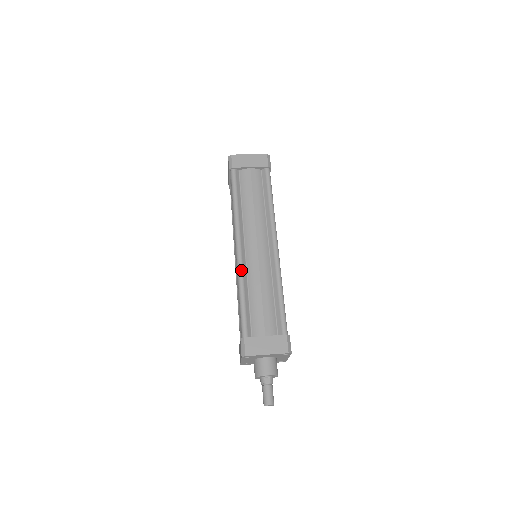
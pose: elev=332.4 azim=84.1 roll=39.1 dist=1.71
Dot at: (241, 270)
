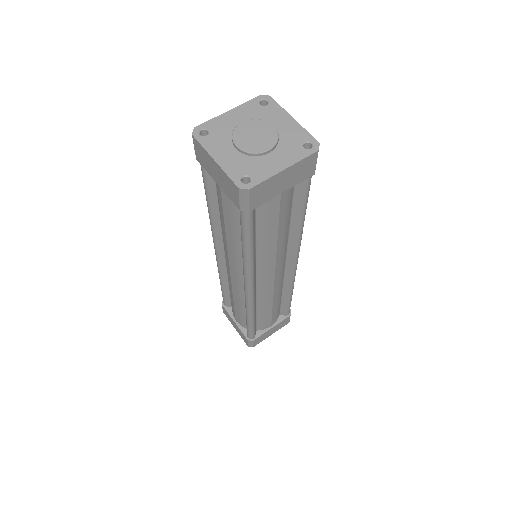
Dot at: (253, 307)
